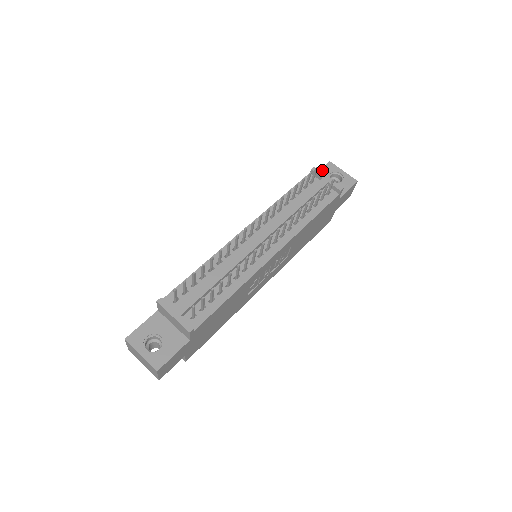
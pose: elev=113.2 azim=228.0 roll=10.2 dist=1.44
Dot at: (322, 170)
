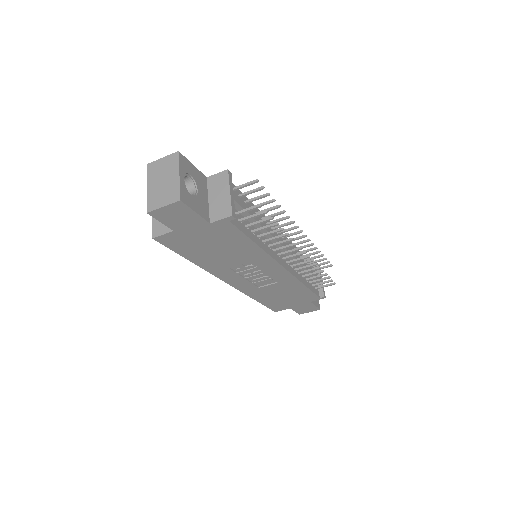
Dot at: occluded
